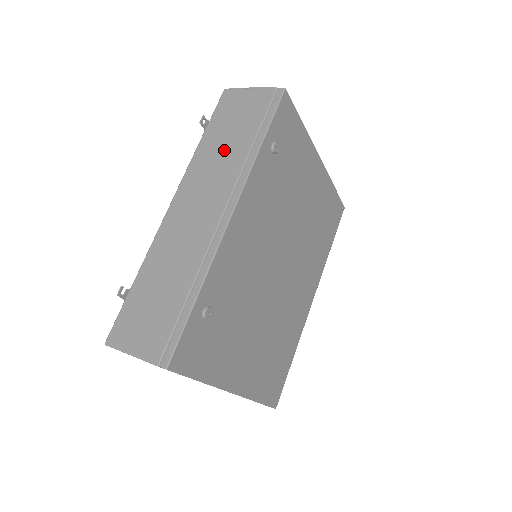
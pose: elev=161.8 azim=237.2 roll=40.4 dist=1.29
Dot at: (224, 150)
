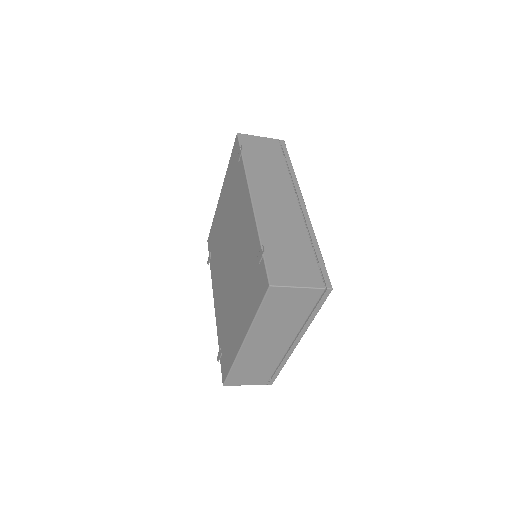
Dot at: (269, 168)
